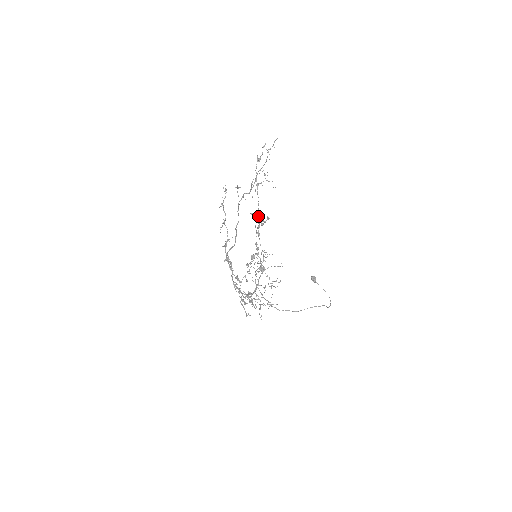
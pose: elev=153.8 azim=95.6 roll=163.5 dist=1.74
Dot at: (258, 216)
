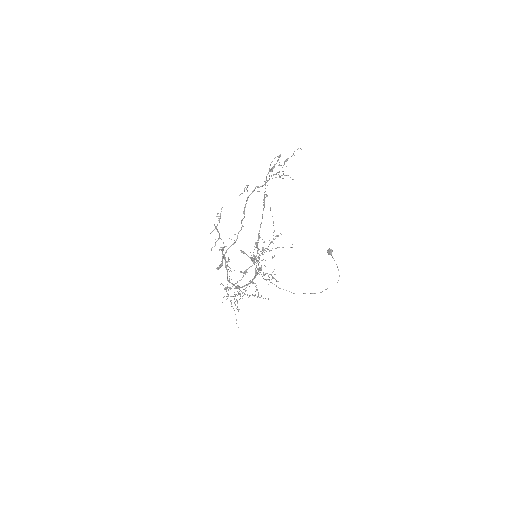
Dot at: (258, 233)
